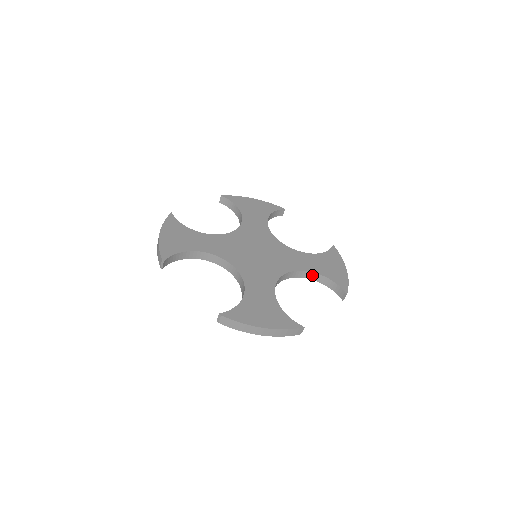
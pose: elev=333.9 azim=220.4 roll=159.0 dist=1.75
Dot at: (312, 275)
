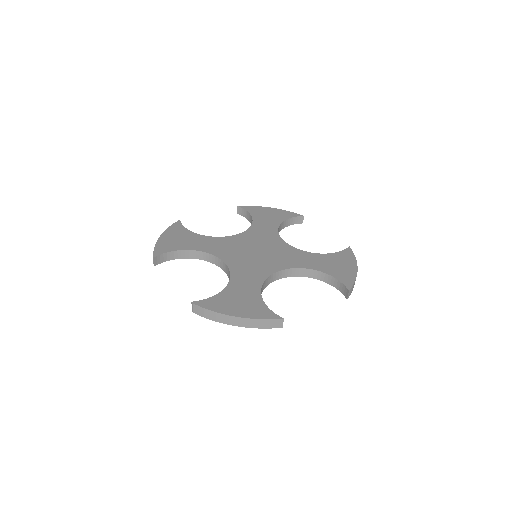
Dot at: (314, 273)
